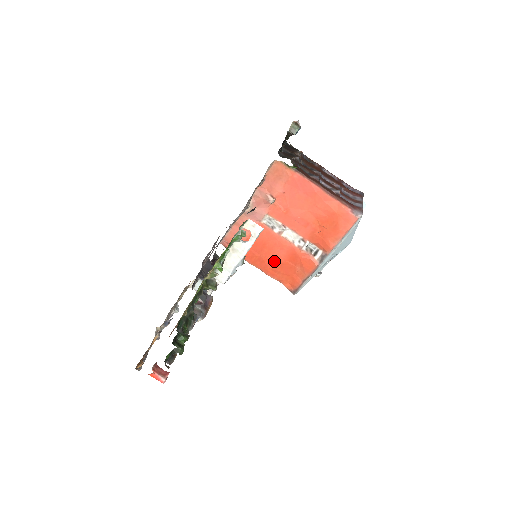
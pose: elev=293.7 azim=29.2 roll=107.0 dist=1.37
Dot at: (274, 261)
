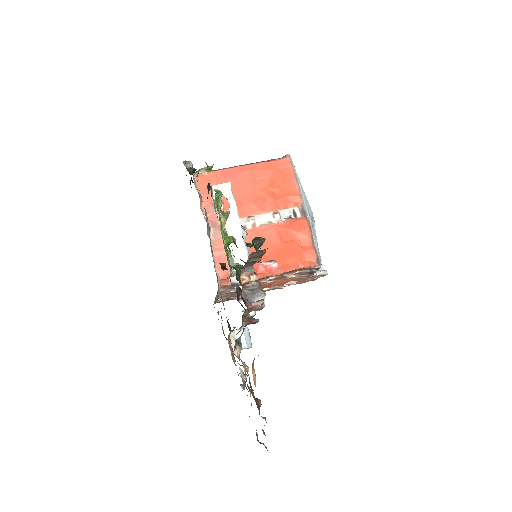
Dot at: (275, 254)
